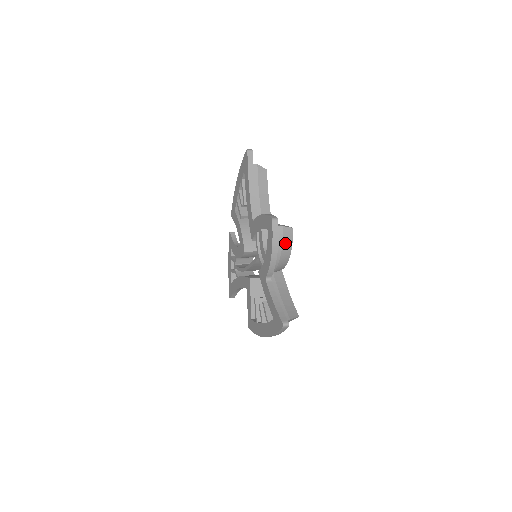
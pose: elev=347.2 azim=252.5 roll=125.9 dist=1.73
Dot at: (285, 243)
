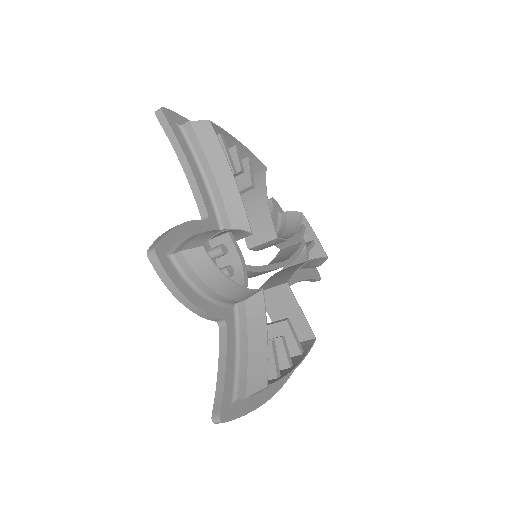
Dot at: (203, 273)
